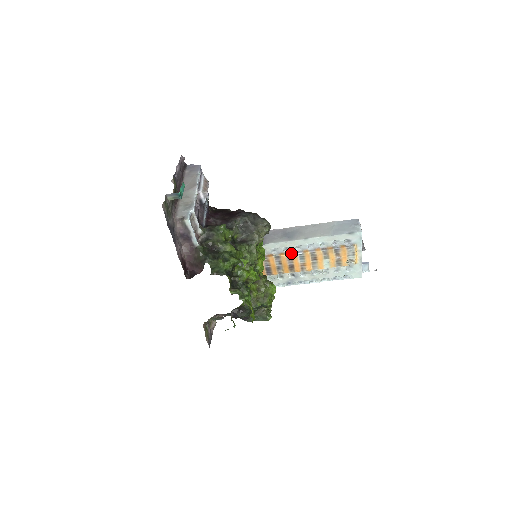
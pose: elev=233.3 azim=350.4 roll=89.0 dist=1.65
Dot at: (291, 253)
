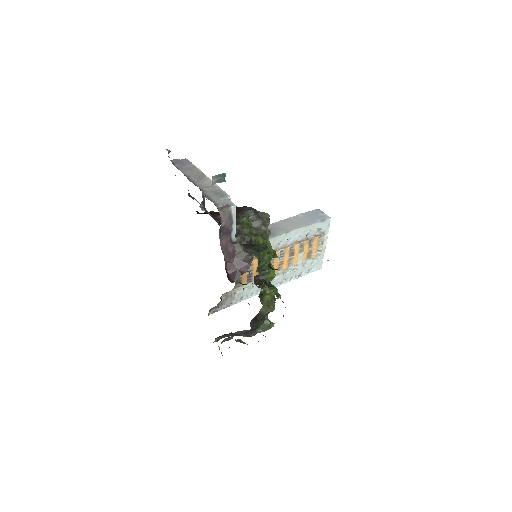
Dot at: occluded
